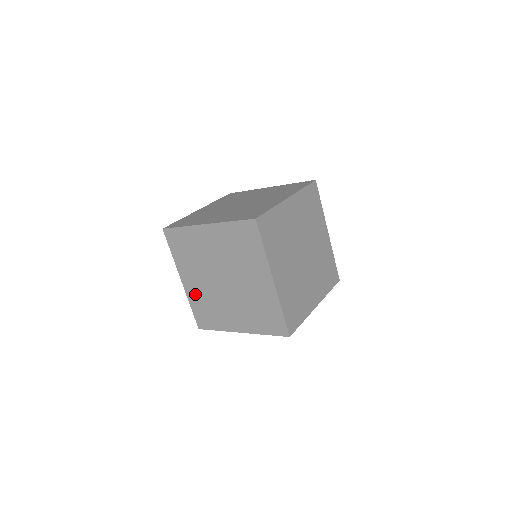
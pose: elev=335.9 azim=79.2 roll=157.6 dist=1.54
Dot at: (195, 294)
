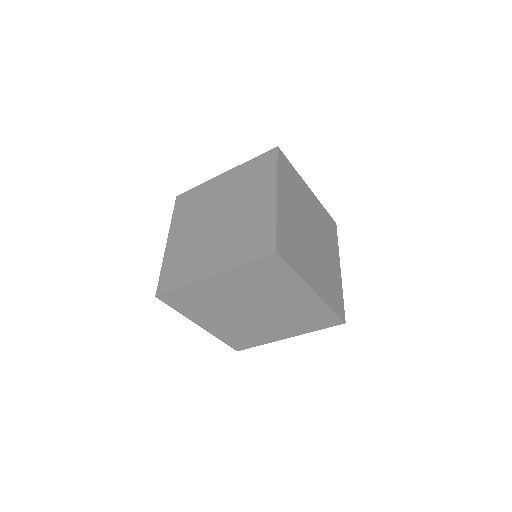
Dot at: (222, 330)
